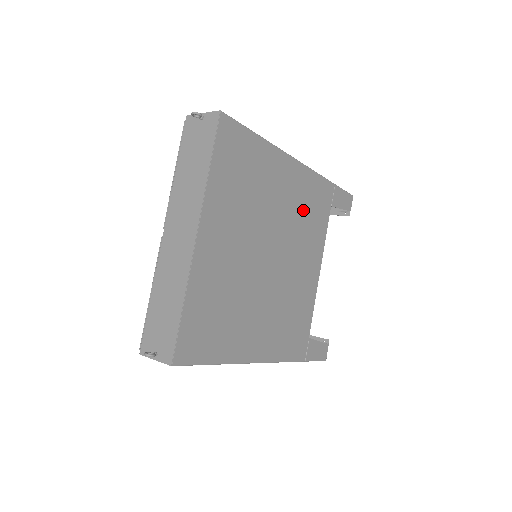
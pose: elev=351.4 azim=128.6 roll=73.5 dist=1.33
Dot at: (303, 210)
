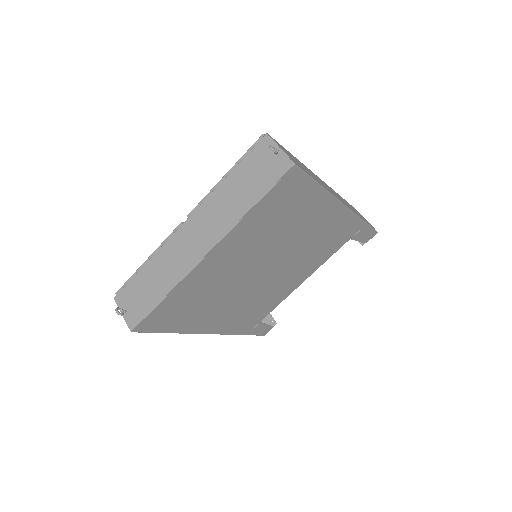
Dot at: (321, 241)
